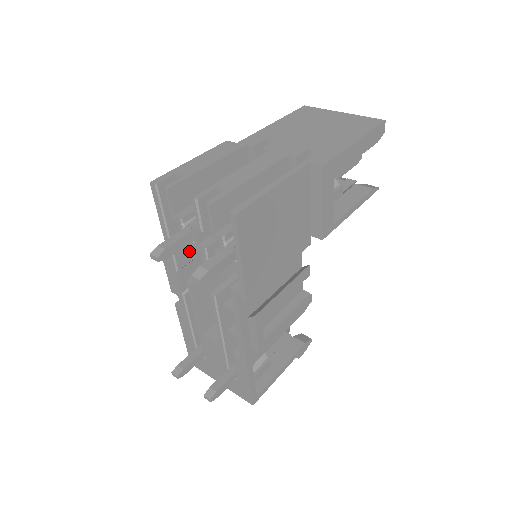
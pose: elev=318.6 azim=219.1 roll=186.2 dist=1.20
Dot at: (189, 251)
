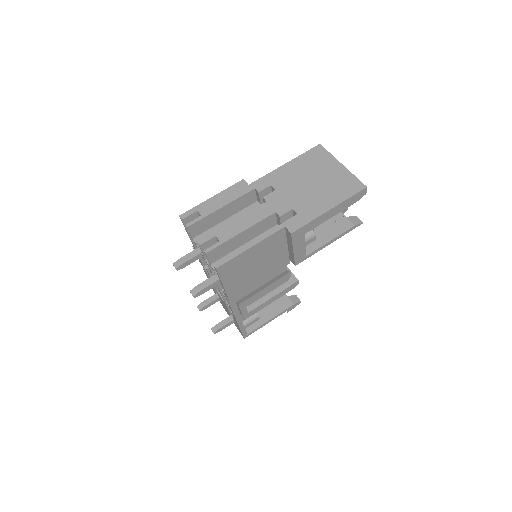
Dot at: occluded
